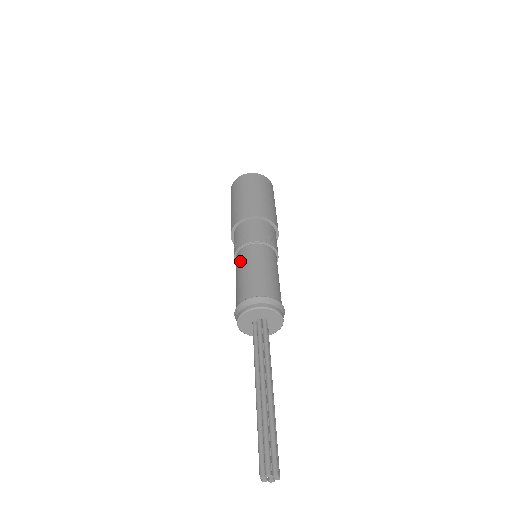
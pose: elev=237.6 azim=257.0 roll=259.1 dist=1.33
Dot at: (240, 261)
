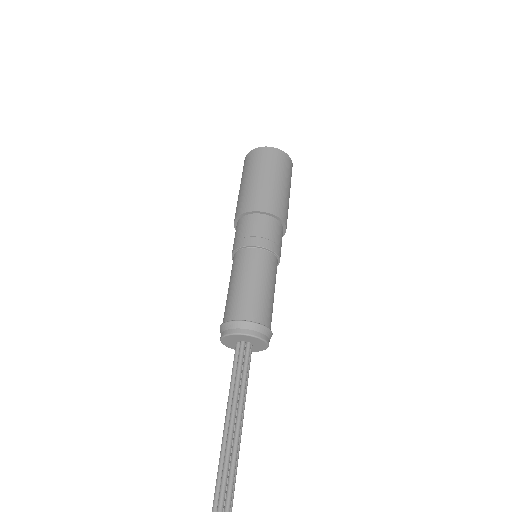
Dot at: (235, 266)
